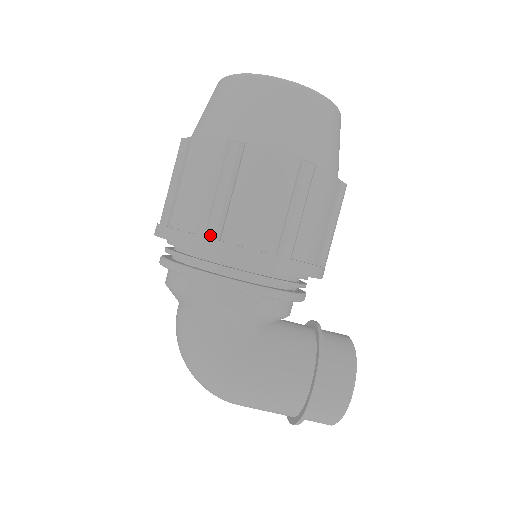
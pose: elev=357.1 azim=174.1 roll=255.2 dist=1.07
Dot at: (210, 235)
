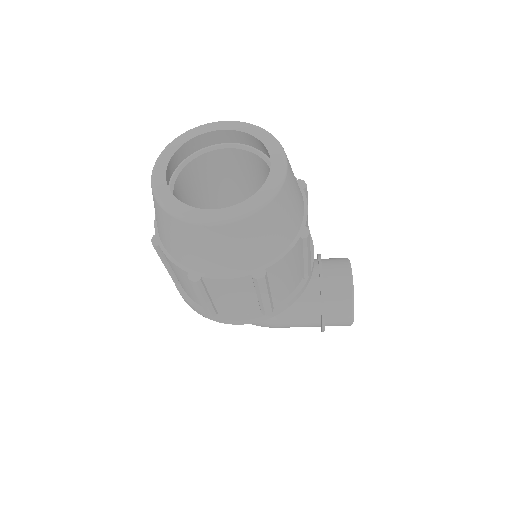
Dot at: (209, 315)
